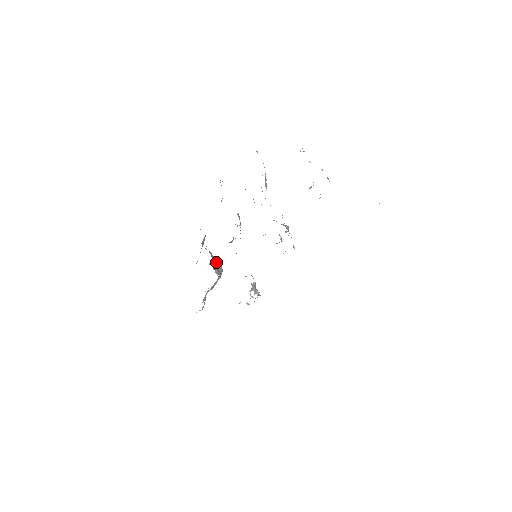
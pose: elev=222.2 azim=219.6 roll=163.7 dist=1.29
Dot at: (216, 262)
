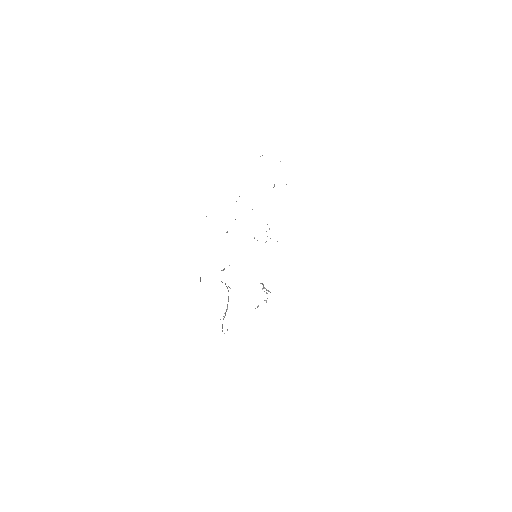
Dot at: occluded
